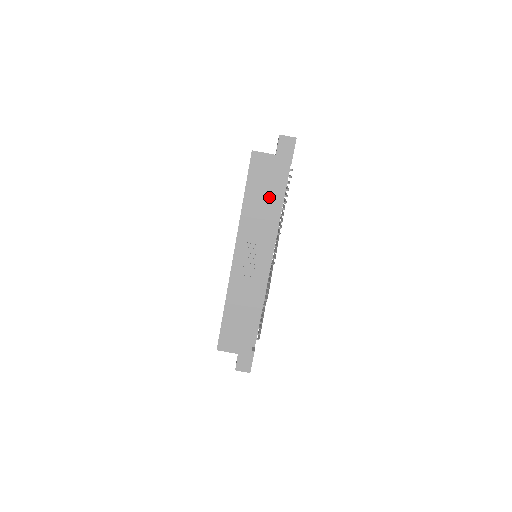
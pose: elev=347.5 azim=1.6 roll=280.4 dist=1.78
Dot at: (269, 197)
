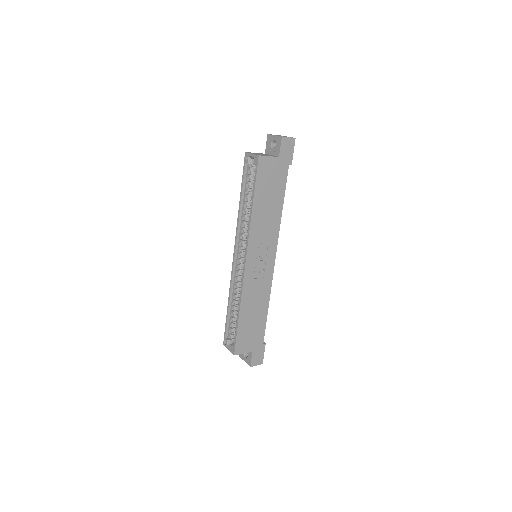
Dot at: (274, 199)
